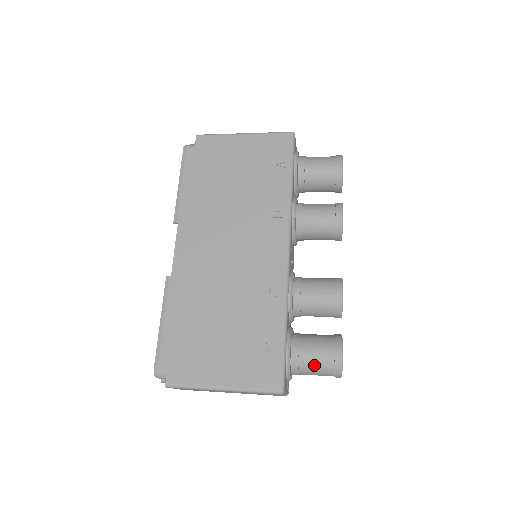
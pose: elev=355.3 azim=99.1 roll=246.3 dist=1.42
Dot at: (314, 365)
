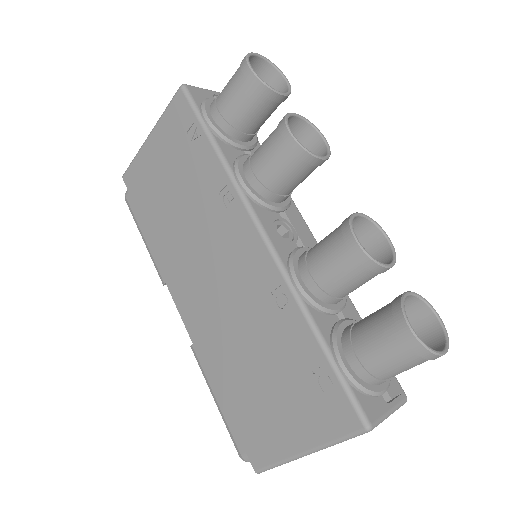
Dot at: (389, 364)
